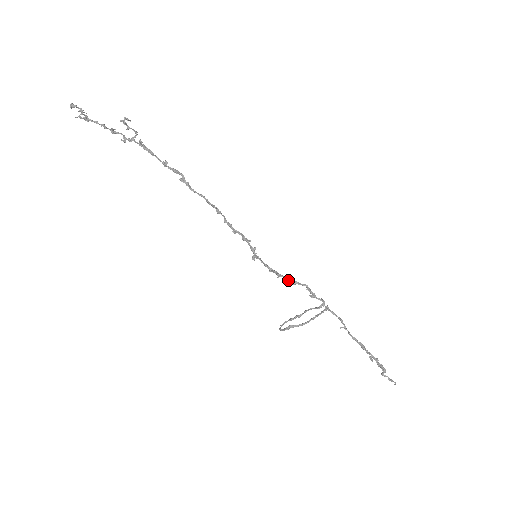
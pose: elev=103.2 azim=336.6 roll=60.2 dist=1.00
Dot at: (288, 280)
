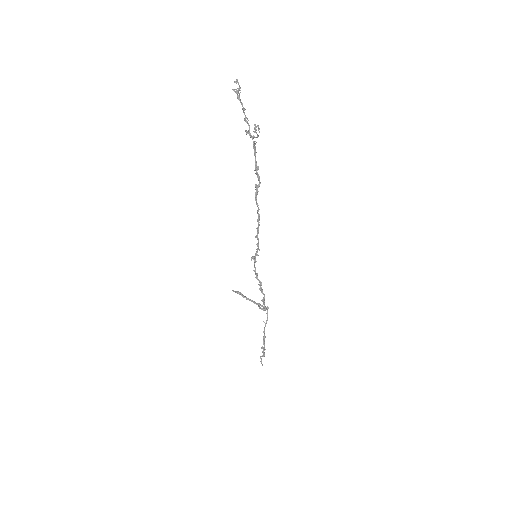
Dot at: (259, 284)
